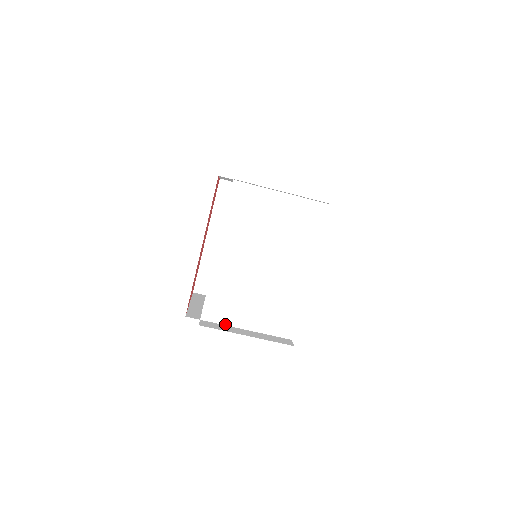
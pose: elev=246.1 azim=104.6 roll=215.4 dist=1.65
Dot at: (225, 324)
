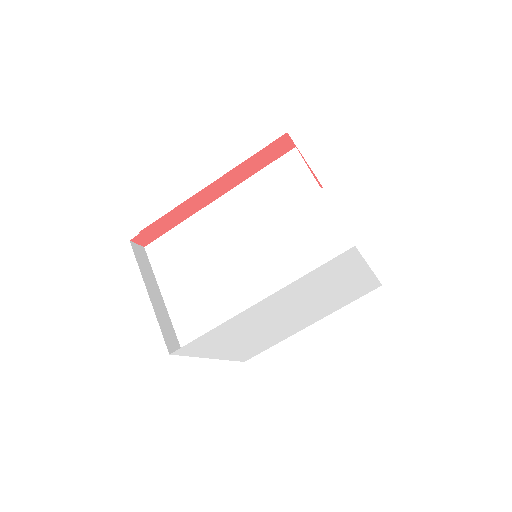
Dot at: (155, 273)
